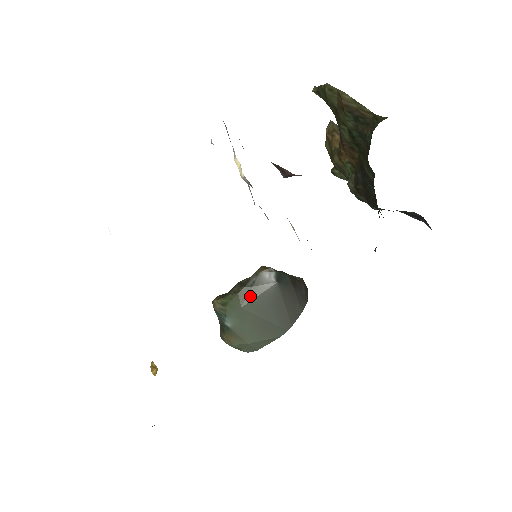
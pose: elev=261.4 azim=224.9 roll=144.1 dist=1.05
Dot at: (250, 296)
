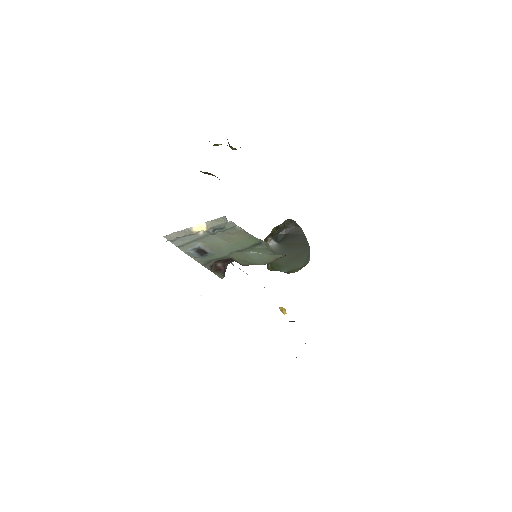
Dot at: occluded
